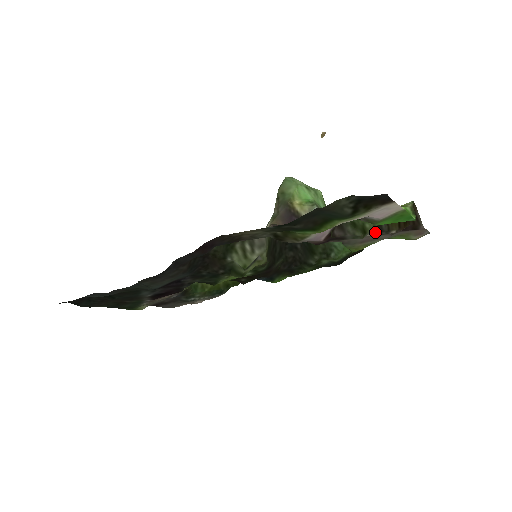
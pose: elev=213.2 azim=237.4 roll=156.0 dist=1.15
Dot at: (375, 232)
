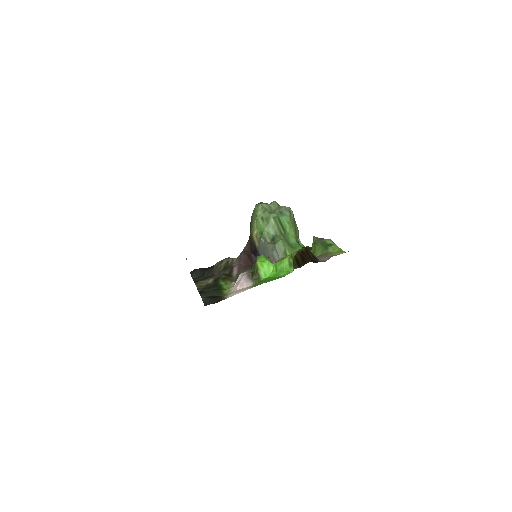
Dot at: occluded
